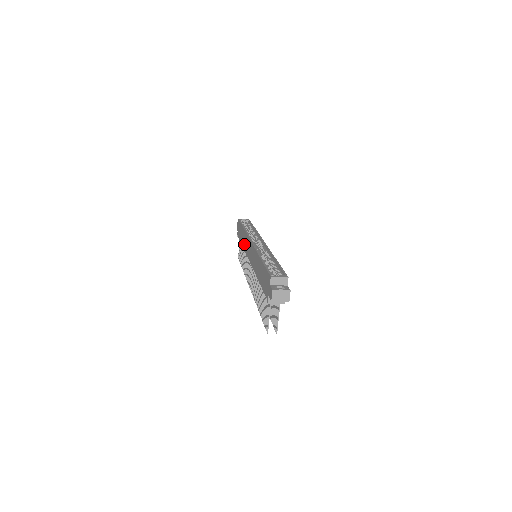
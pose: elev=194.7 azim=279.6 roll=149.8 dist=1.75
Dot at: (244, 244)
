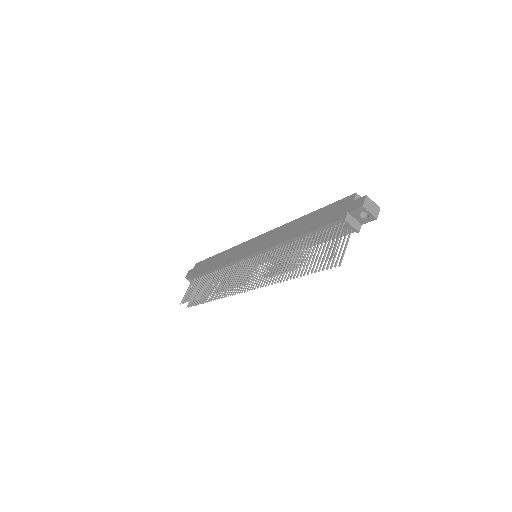
Dot at: (225, 260)
